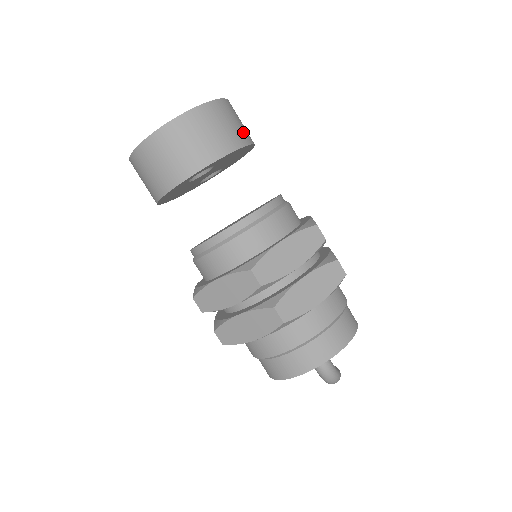
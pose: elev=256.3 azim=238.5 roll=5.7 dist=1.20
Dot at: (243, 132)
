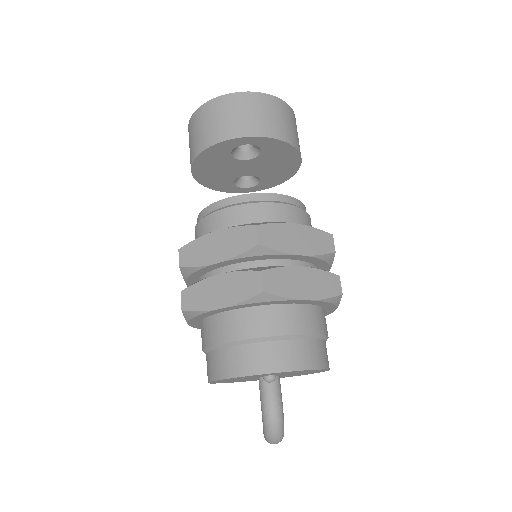
Dot at: (298, 142)
